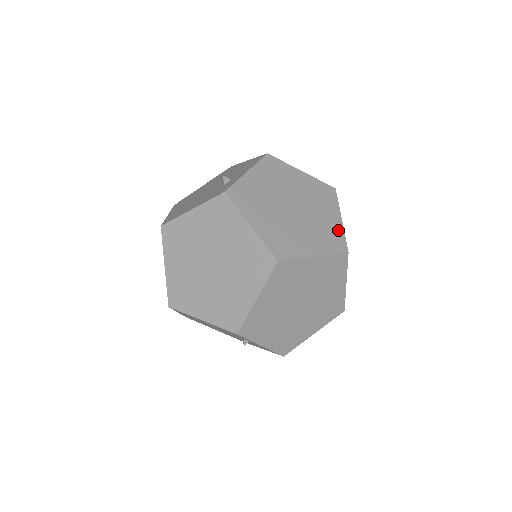
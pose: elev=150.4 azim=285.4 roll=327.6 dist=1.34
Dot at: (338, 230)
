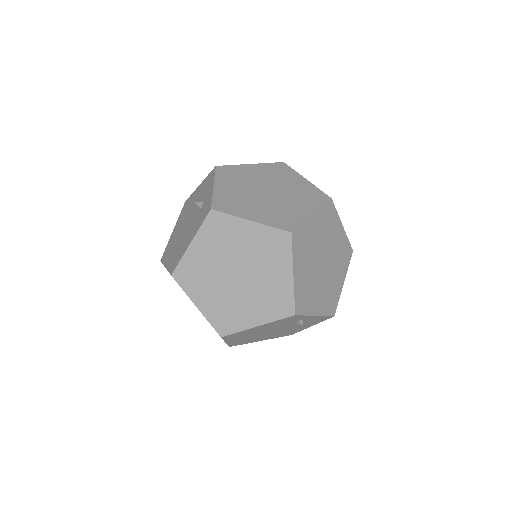
Dot at: (311, 188)
